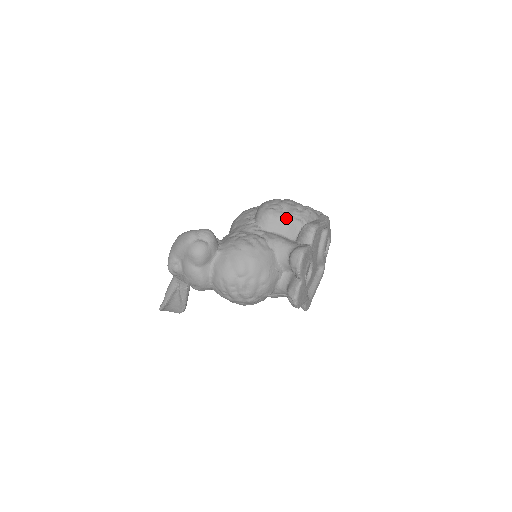
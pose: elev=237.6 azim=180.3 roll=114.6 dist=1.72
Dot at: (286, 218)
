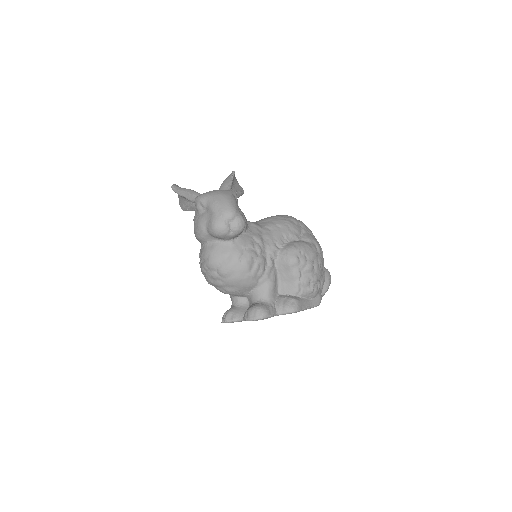
Dot at: (295, 278)
